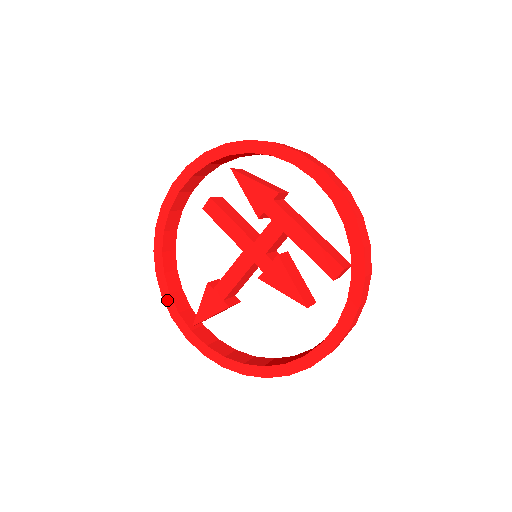
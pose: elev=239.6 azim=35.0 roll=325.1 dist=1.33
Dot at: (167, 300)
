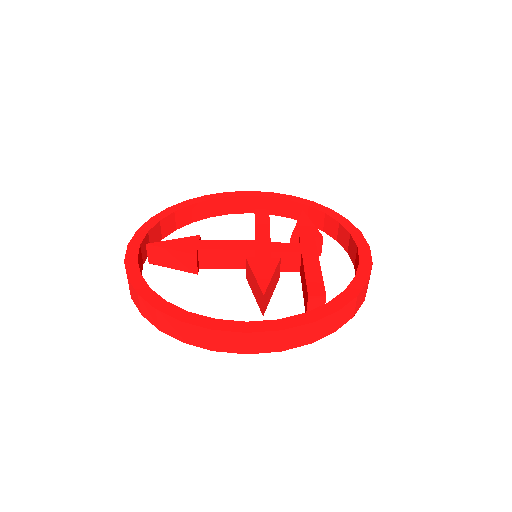
Dot at: (151, 222)
